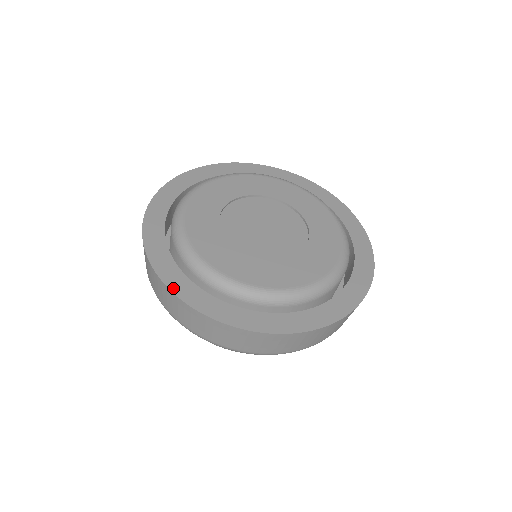
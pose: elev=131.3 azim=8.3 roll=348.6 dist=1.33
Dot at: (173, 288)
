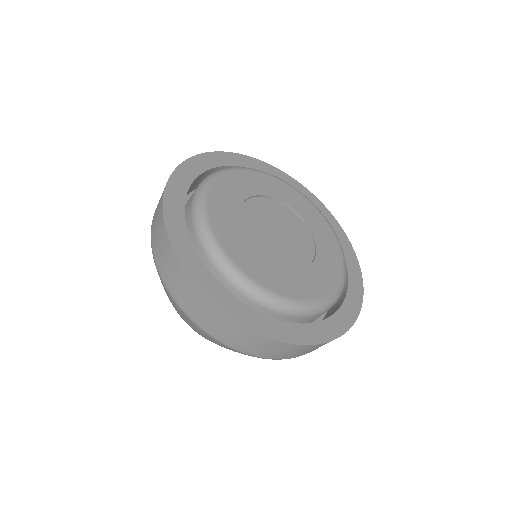
Dot at: (167, 220)
